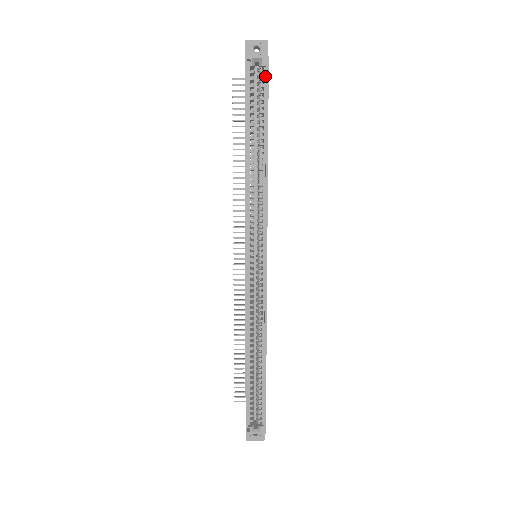
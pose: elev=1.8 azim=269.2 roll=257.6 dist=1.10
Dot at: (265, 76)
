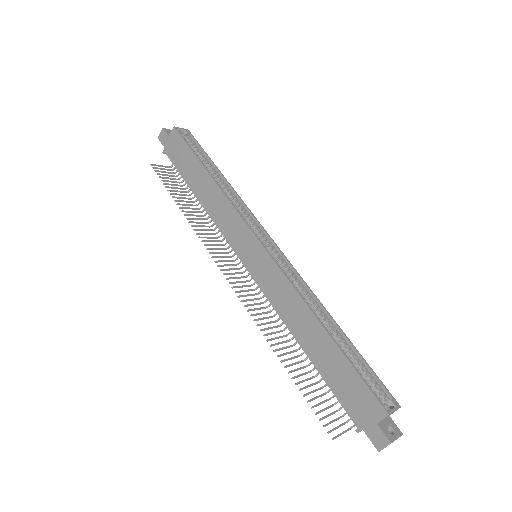
Dot at: (192, 139)
